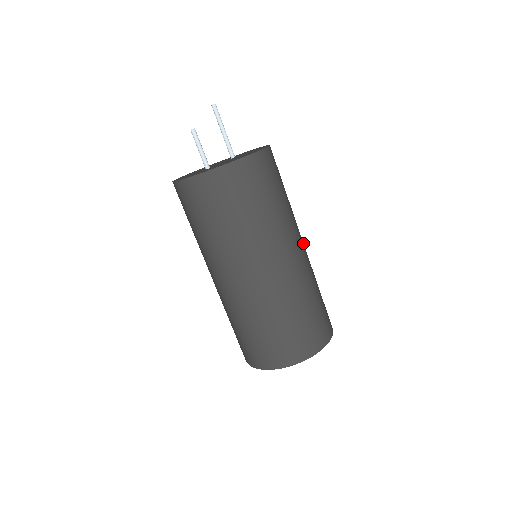
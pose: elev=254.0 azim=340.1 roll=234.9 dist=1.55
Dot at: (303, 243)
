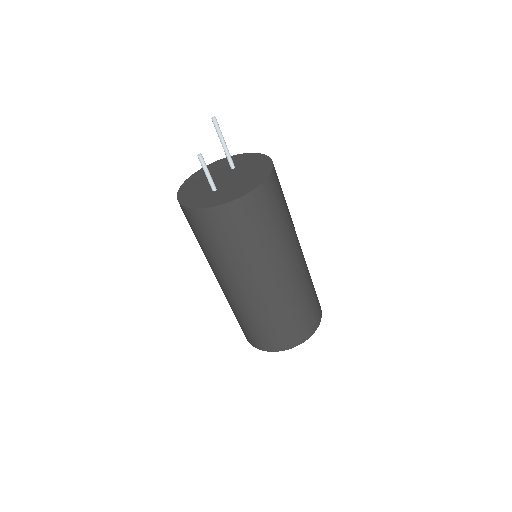
Dot at: occluded
